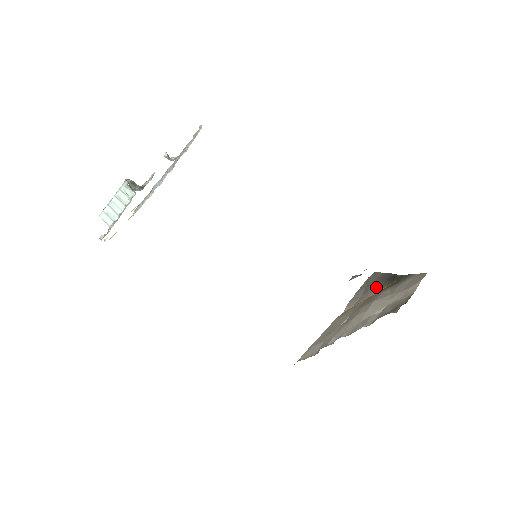
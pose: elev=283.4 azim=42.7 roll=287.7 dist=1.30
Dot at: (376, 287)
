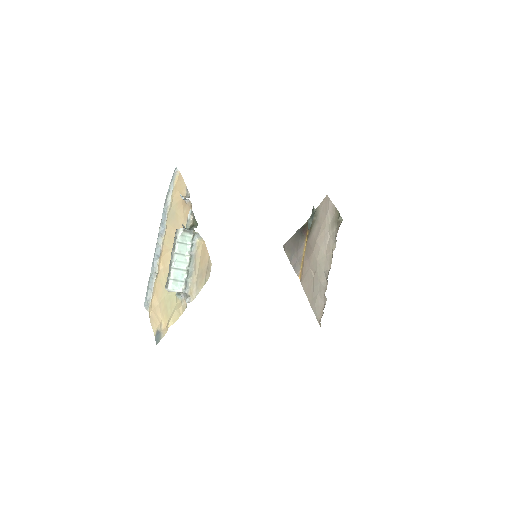
Dot at: (301, 243)
